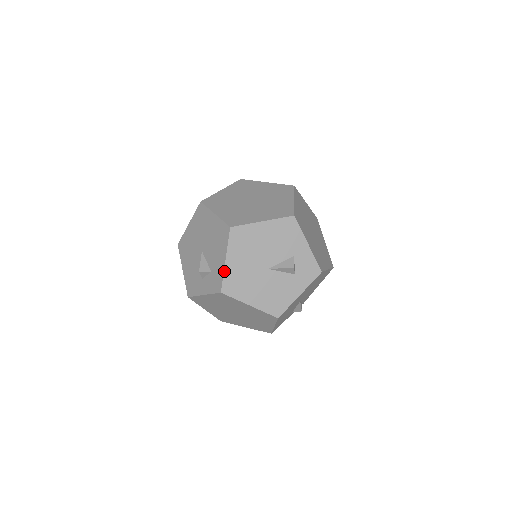
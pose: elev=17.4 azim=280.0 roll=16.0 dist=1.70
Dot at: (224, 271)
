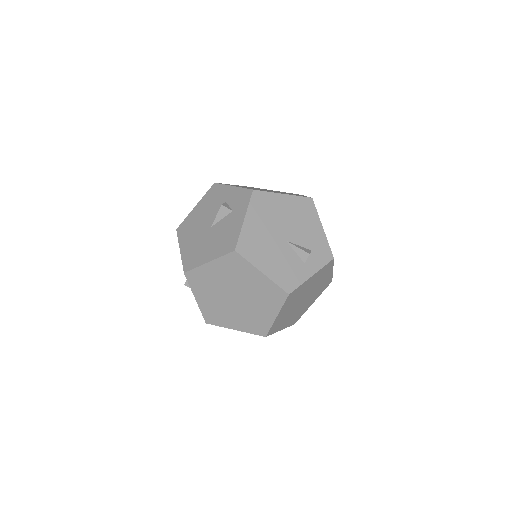
Dot at: (181, 258)
